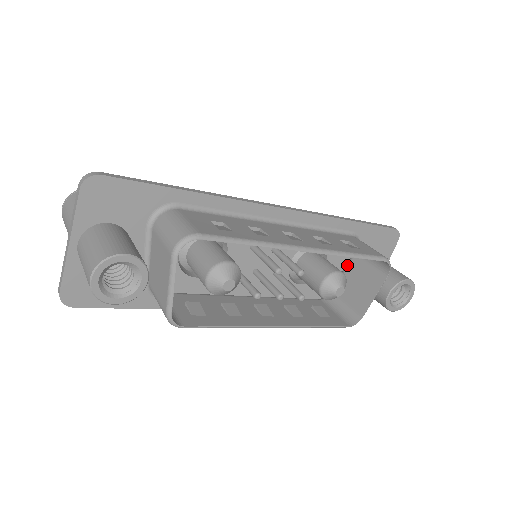
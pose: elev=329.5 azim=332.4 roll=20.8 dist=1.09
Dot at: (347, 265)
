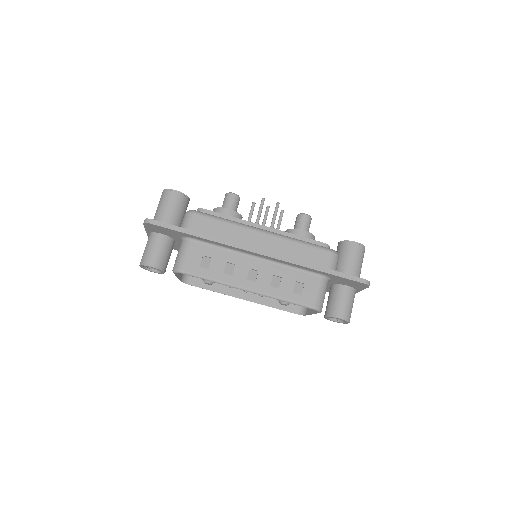
Dot at: occluded
